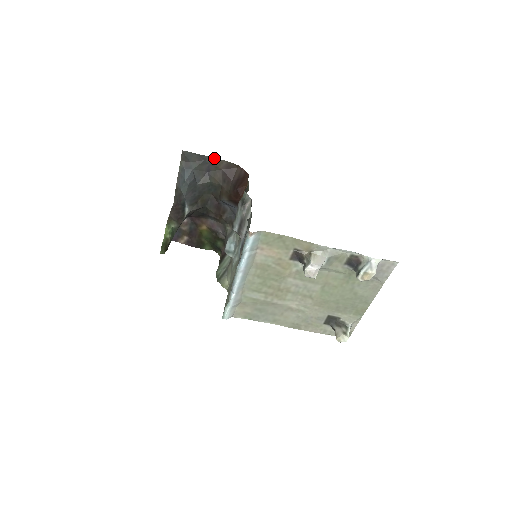
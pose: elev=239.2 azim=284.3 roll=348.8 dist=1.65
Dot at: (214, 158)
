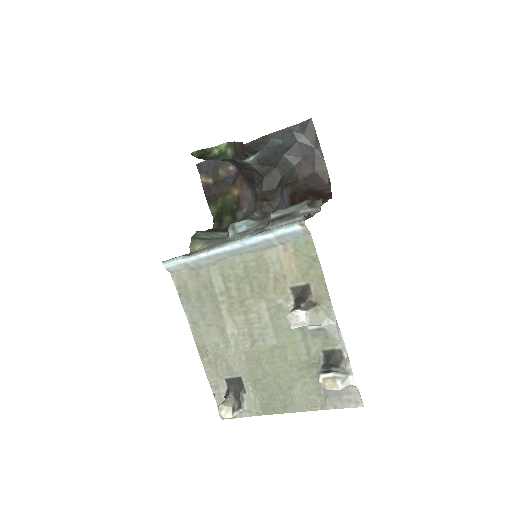
Dot at: (322, 155)
